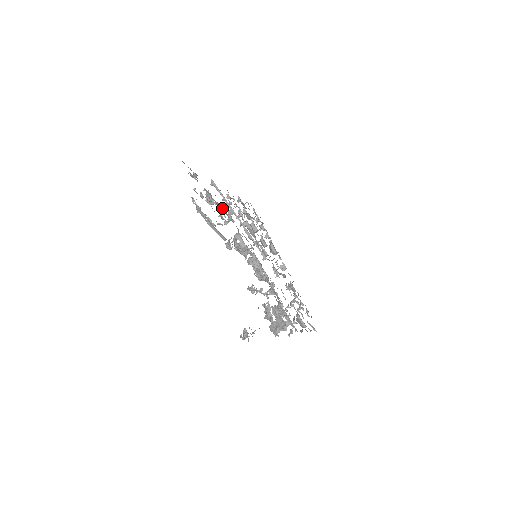
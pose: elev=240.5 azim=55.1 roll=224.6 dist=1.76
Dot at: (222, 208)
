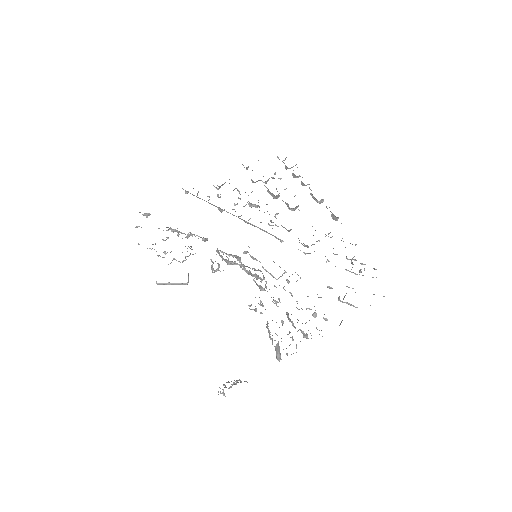
Dot at: (182, 238)
